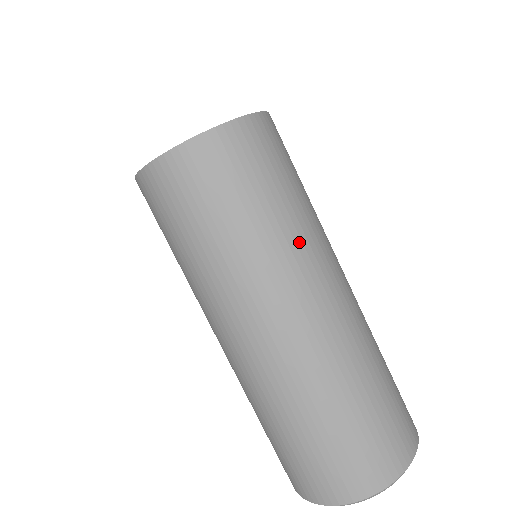
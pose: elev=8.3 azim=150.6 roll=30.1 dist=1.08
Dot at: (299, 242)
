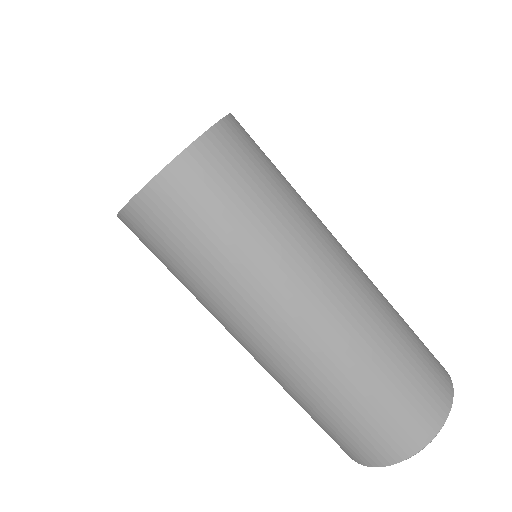
Dot at: (271, 264)
